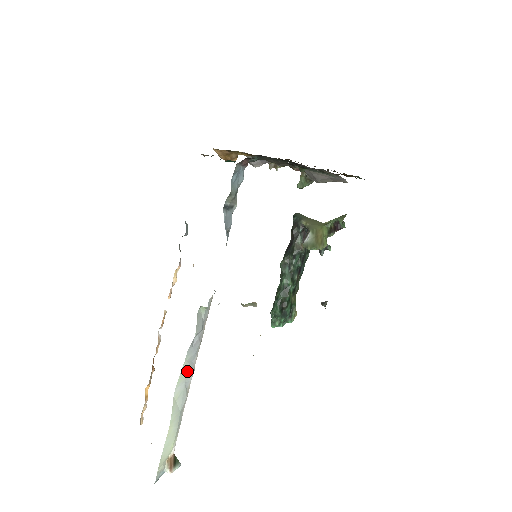
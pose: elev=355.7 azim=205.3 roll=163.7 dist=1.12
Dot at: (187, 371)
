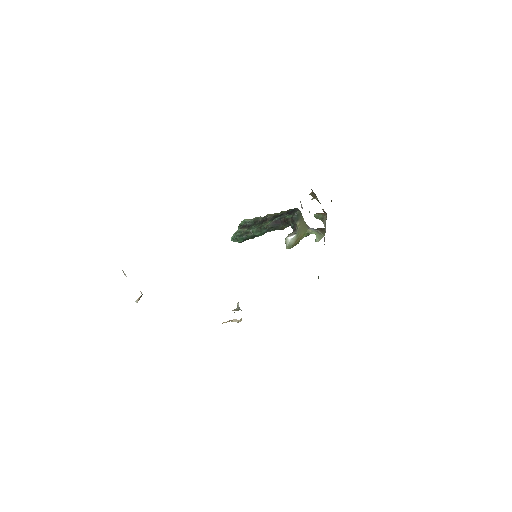
Dot at: occluded
